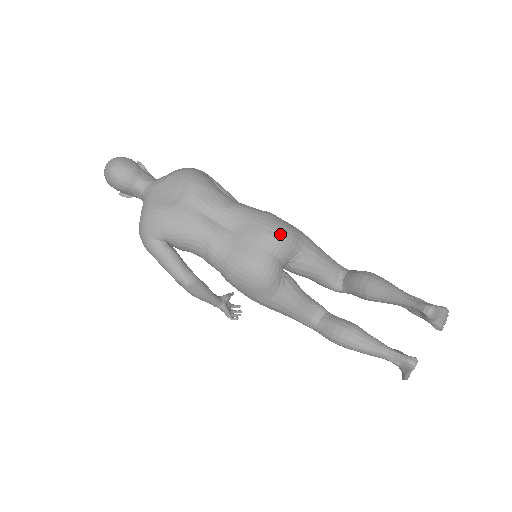
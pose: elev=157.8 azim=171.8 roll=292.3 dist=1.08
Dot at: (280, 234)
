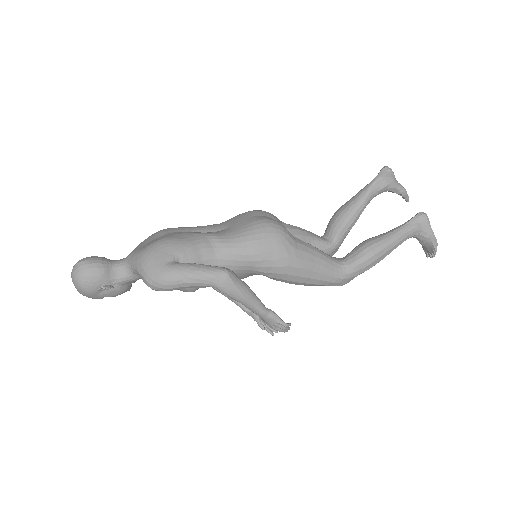
Dot at: (259, 210)
